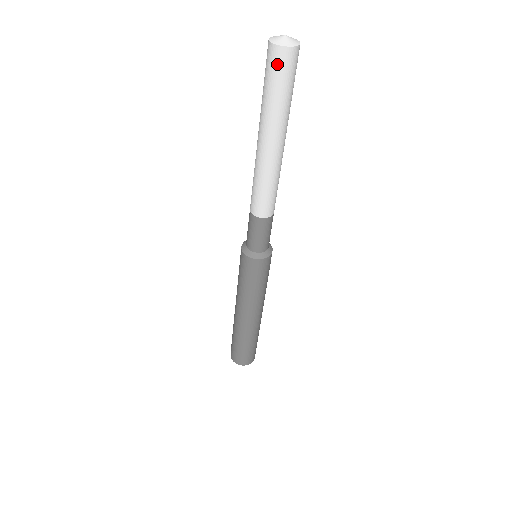
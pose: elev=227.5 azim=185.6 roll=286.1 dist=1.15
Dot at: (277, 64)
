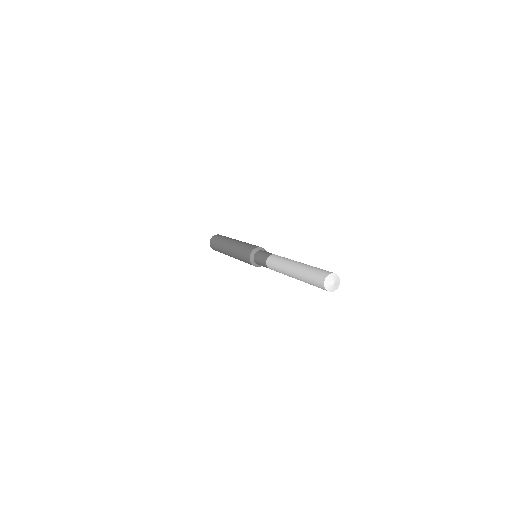
Dot at: (319, 286)
